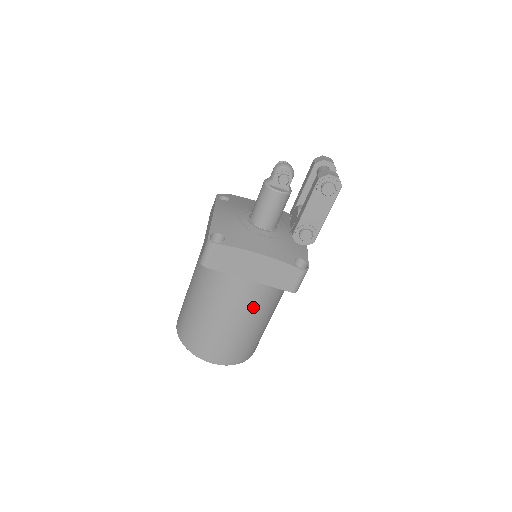
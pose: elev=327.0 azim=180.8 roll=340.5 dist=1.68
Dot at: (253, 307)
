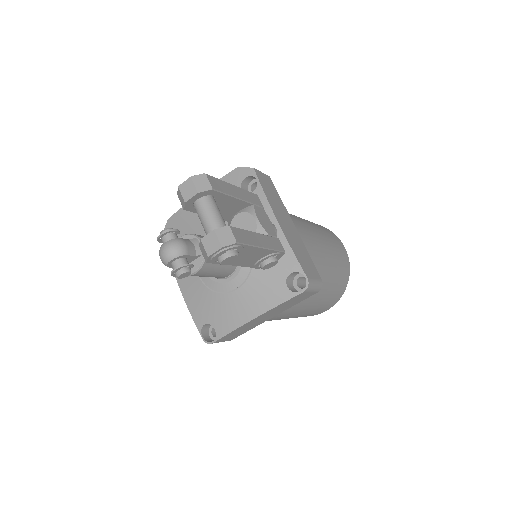
Dot at: (303, 304)
